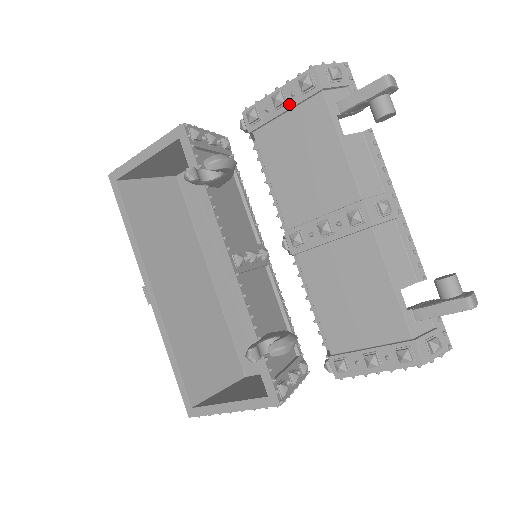
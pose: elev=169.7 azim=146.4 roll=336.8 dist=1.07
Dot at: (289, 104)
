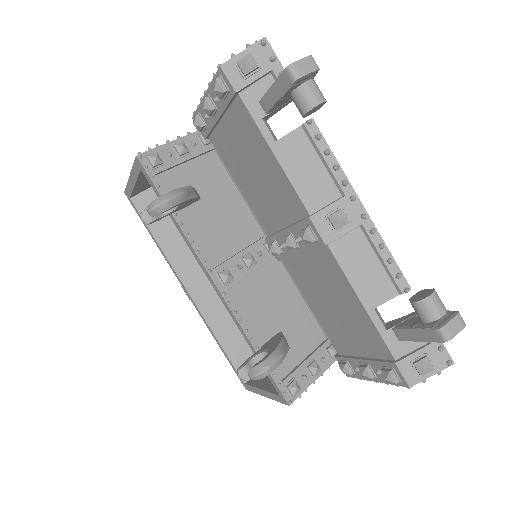
Dot at: (219, 110)
